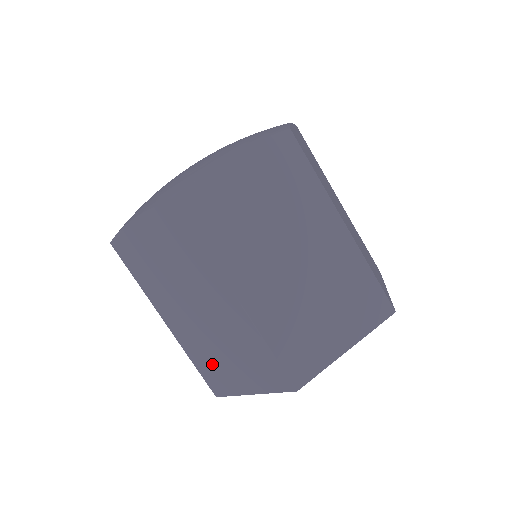
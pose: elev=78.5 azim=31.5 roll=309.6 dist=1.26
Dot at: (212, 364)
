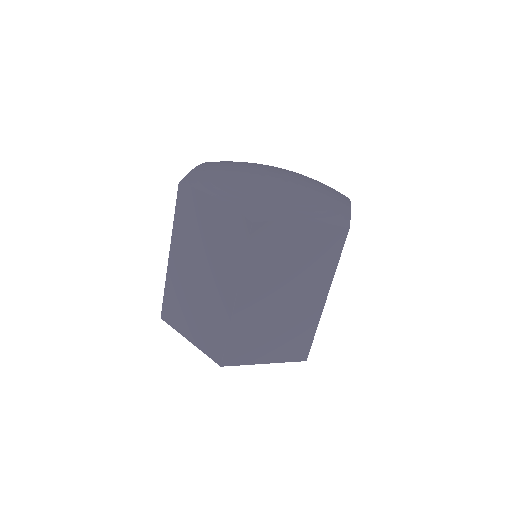
Dot at: (178, 304)
